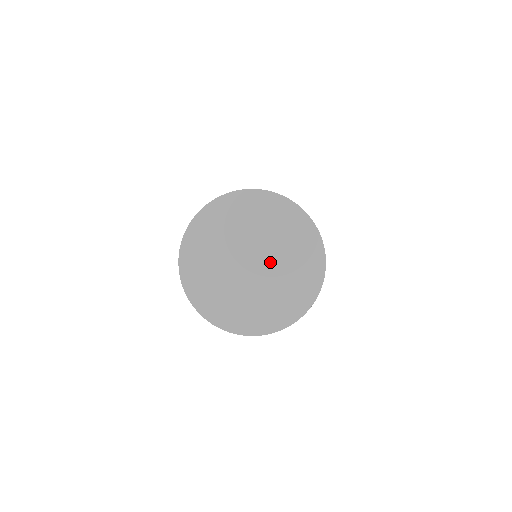
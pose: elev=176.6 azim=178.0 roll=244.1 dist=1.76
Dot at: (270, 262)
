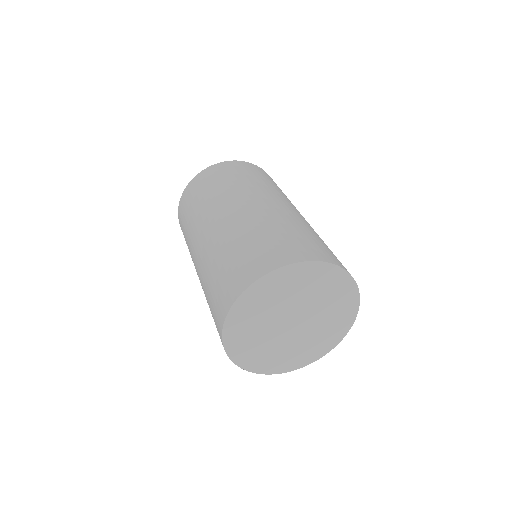
Dot at: (310, 314)
